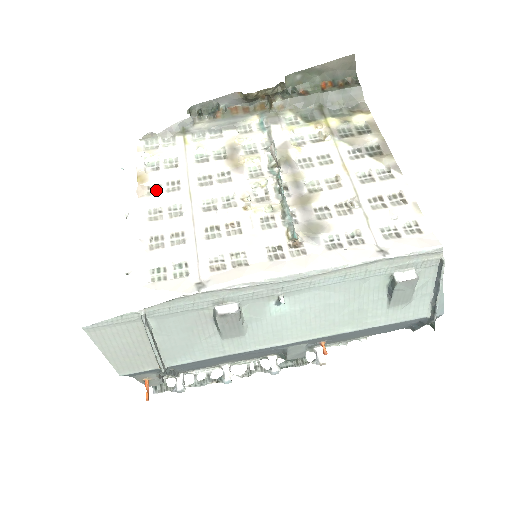
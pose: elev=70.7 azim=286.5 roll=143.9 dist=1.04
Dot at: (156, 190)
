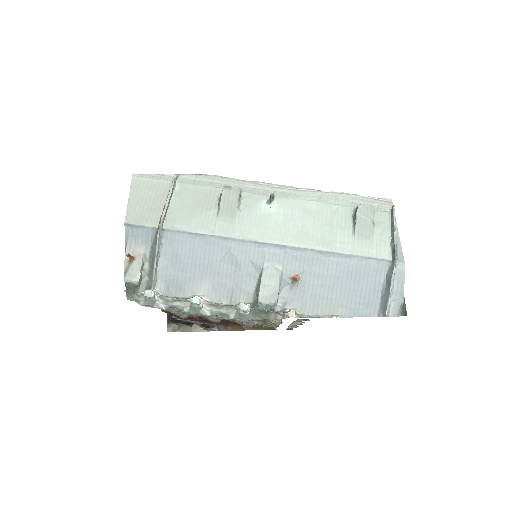
Dot at: occluded
